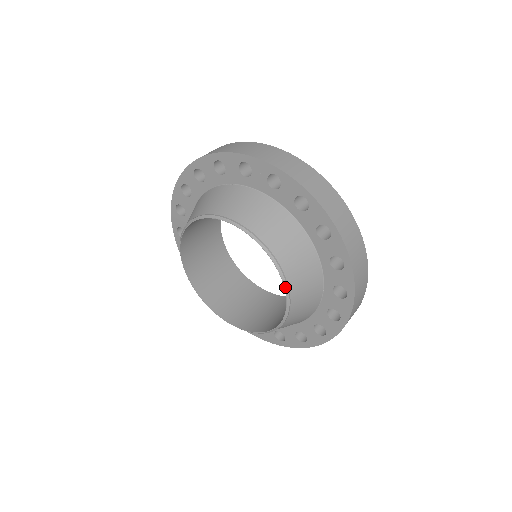
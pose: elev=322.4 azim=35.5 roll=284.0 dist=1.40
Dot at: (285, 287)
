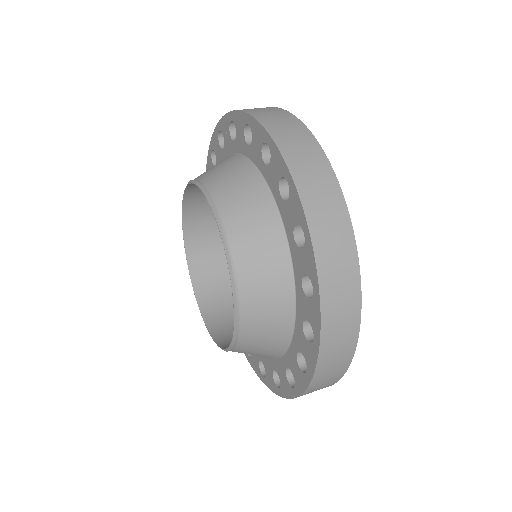
Dot at: (220, 232)
